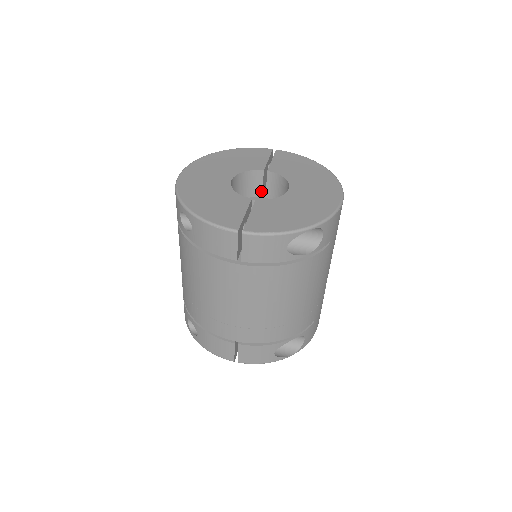
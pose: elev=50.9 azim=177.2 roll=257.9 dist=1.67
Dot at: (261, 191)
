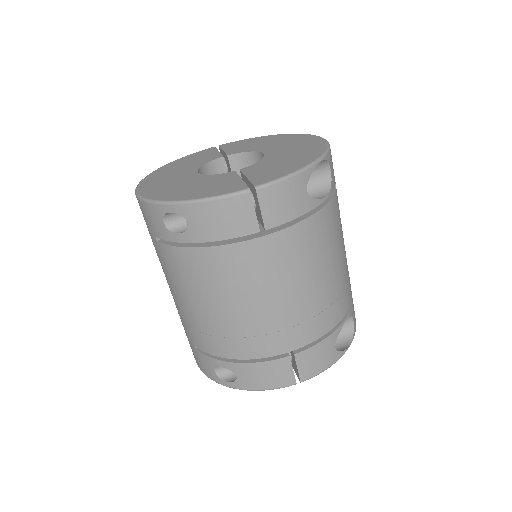
Dot at: occluded
